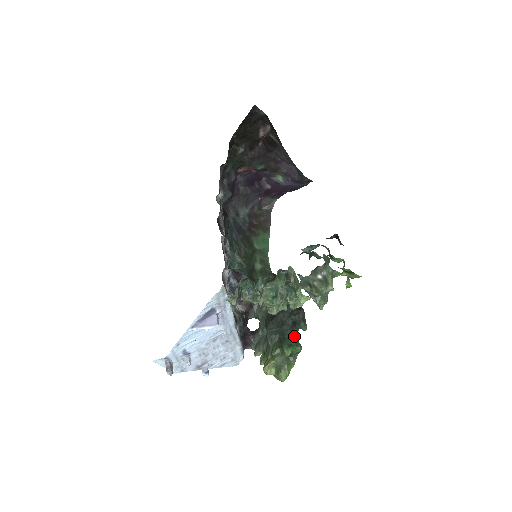
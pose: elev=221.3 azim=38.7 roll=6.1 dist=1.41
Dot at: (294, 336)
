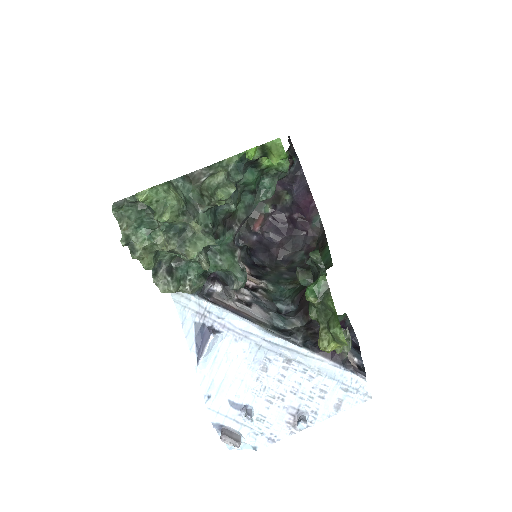
Dot at: occluded
